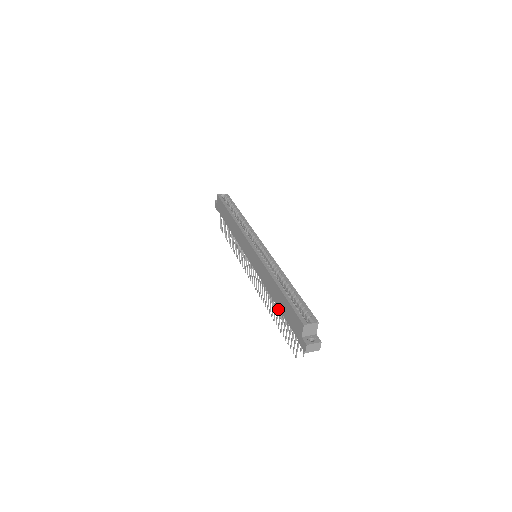
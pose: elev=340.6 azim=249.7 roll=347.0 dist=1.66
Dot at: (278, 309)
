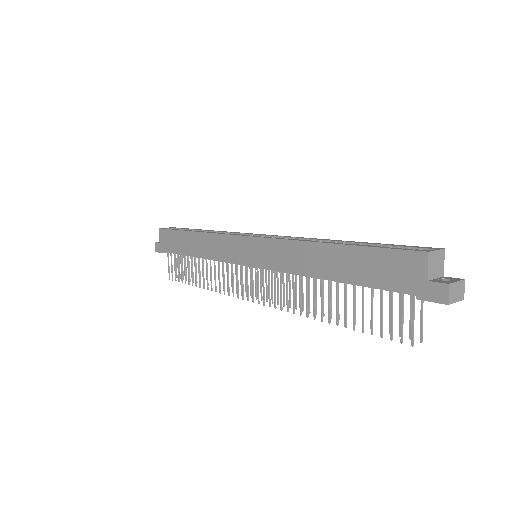
Dot at: (337, 292)
